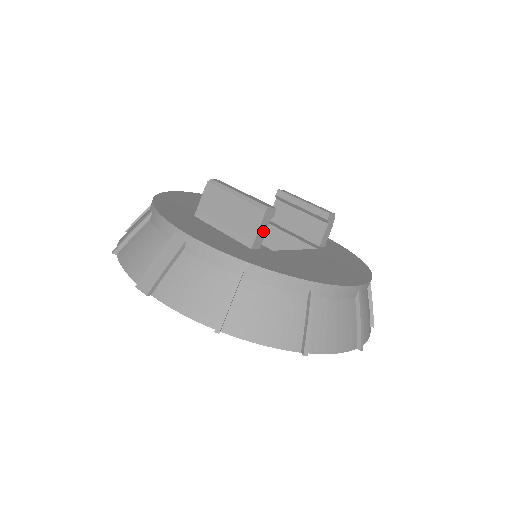
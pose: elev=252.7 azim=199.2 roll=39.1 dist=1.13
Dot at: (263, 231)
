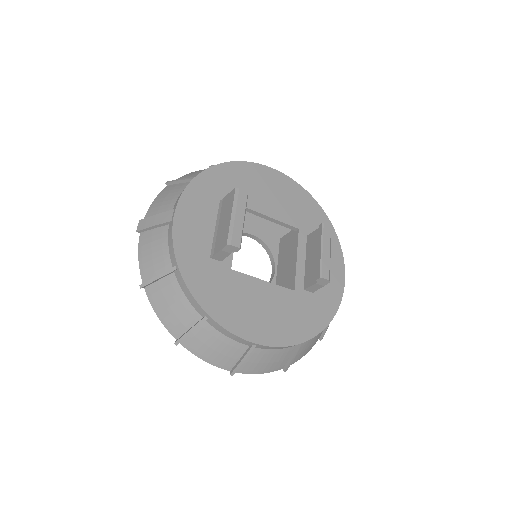
Dot at: (224, 254)
